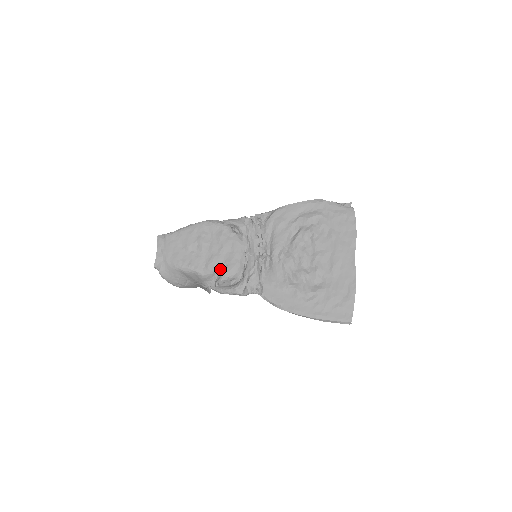
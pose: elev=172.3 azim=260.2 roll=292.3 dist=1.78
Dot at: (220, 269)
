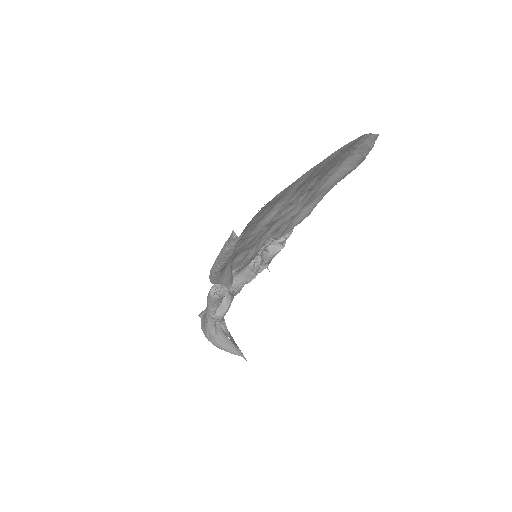
Dot at: occluded
